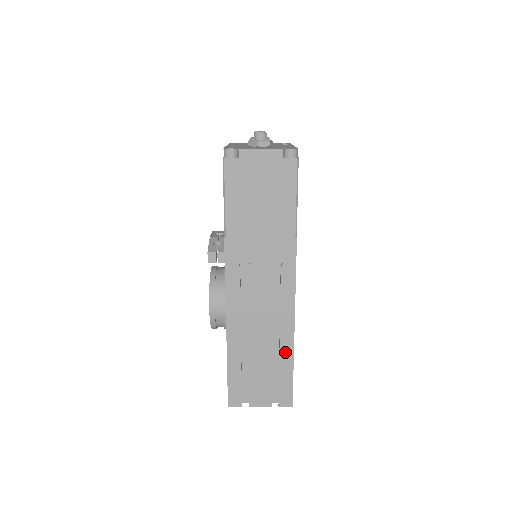
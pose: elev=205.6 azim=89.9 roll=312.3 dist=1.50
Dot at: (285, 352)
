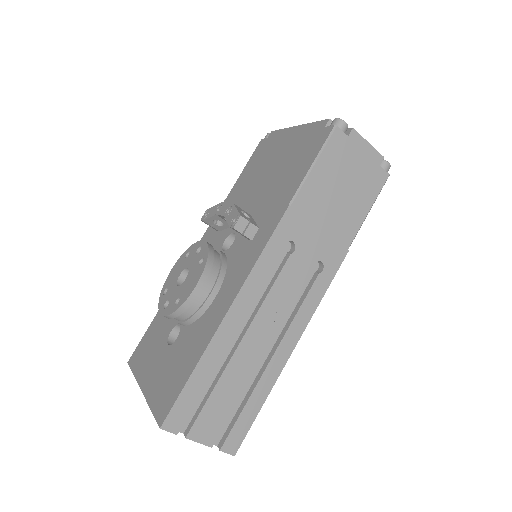
Dot at: (267, 378)
